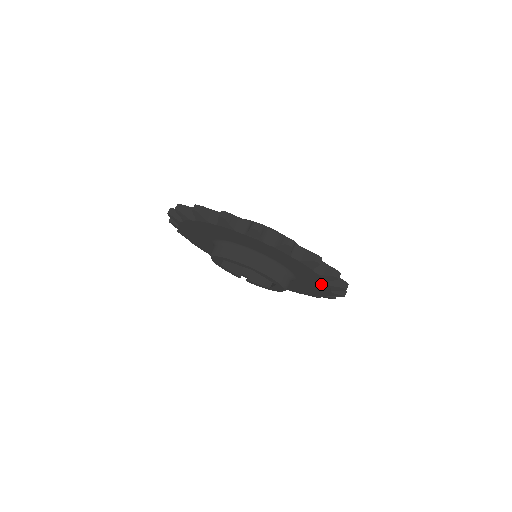
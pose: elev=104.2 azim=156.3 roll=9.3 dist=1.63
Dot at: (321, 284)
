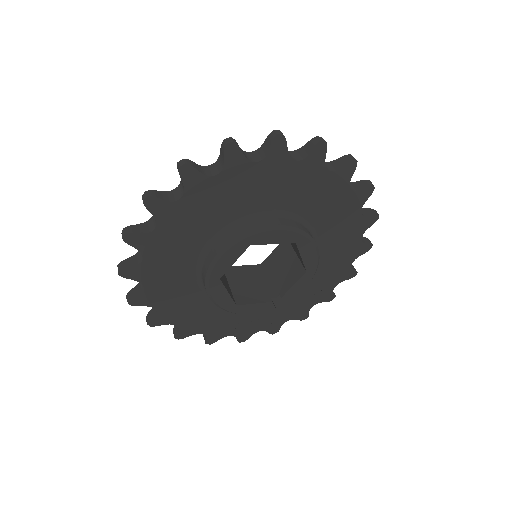
Dot at: (330, 187)
